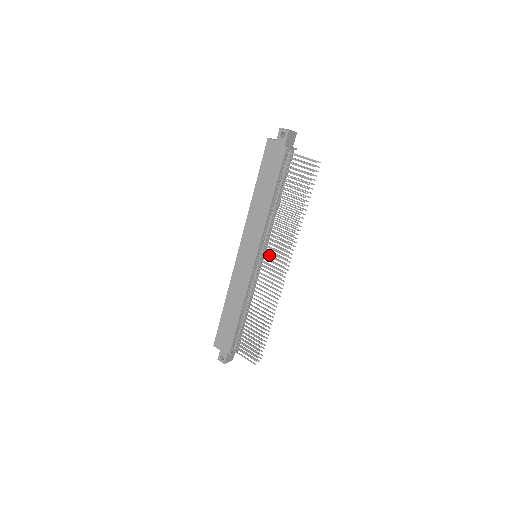
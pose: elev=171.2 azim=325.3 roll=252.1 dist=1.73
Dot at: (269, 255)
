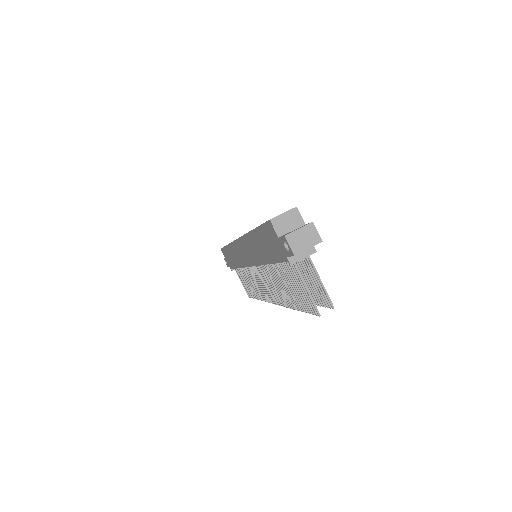
Dot at: (263, 279)
